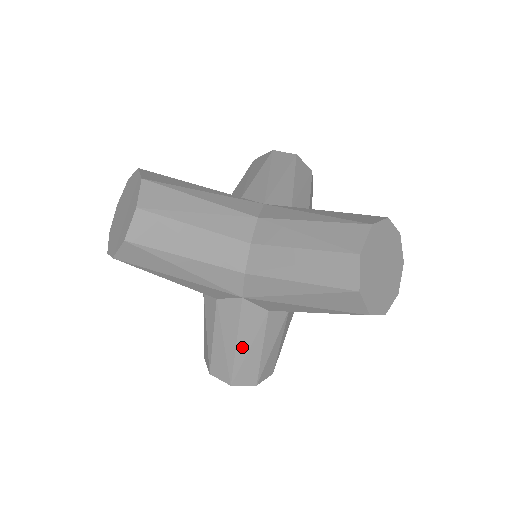
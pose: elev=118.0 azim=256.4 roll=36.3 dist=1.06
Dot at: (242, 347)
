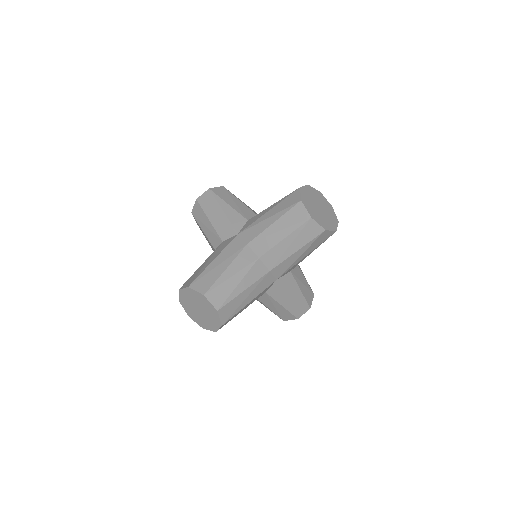
Dot at: (217, 262)
